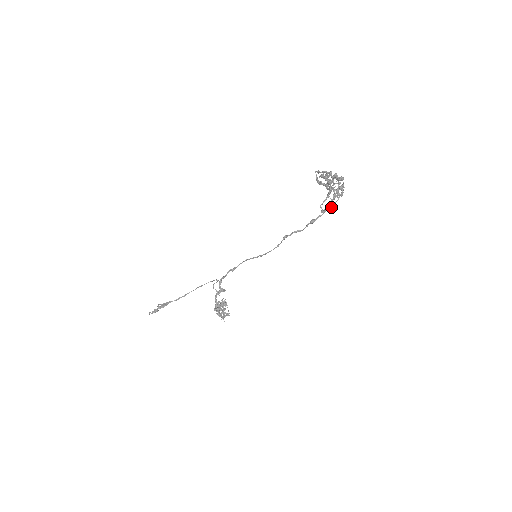
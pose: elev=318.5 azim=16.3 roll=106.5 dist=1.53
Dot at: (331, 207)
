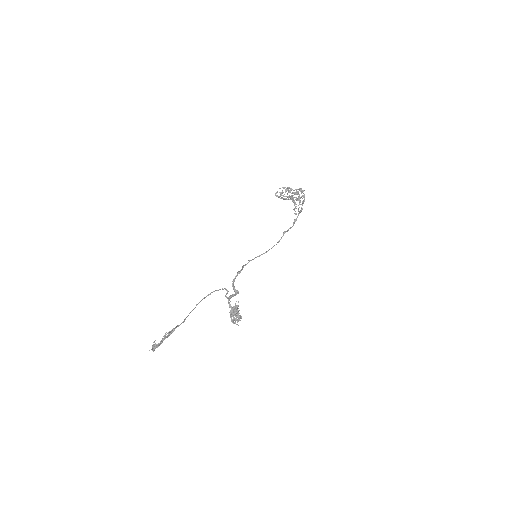
Dot at: (301, 210)
